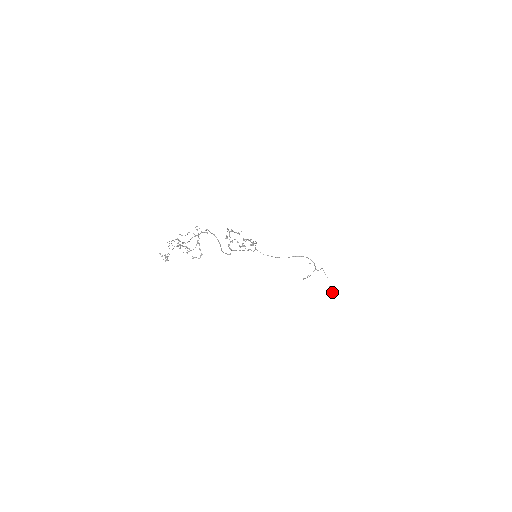
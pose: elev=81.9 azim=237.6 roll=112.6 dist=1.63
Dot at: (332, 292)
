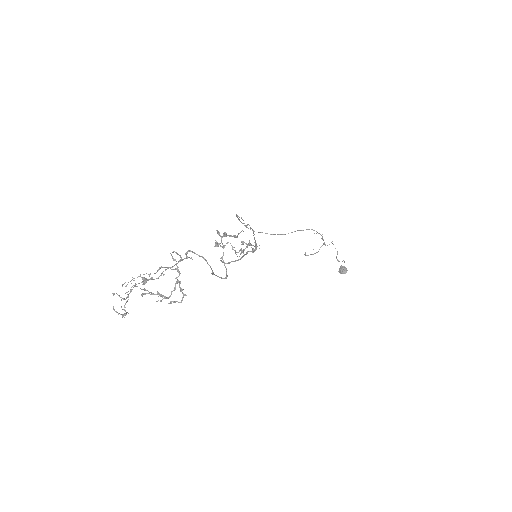
Dot at: (340, 267)
